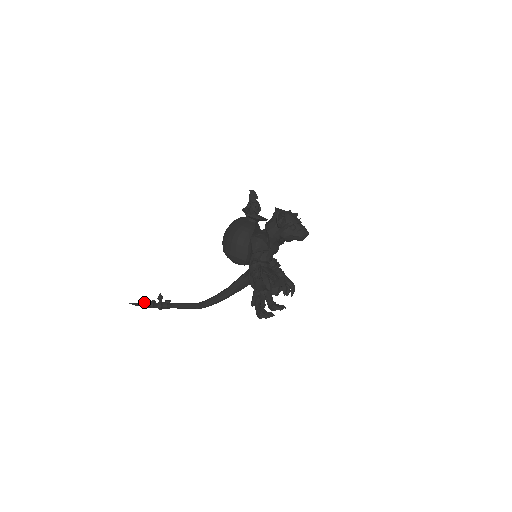
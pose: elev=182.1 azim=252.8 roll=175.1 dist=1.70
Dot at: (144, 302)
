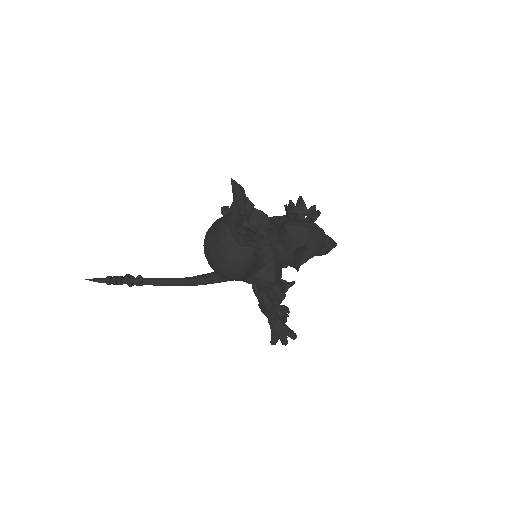
Dot at: (107, 282)
